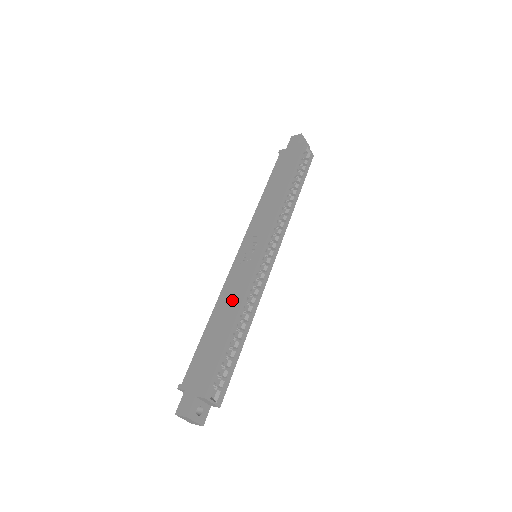
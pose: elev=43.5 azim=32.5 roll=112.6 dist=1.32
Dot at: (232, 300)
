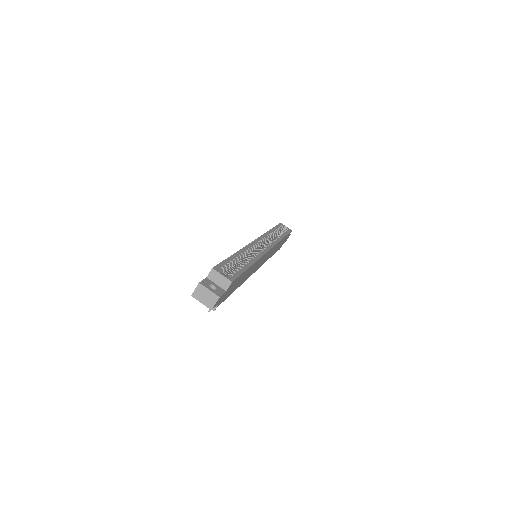
Dot at: occluded
